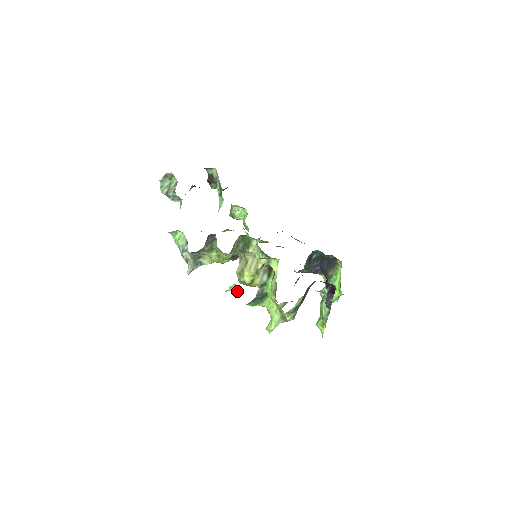
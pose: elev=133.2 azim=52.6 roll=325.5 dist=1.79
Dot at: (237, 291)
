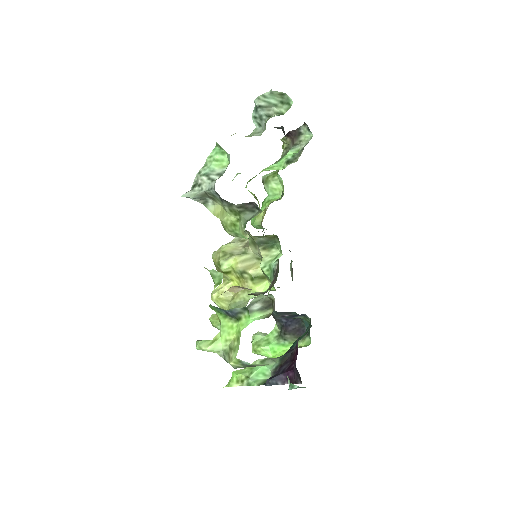
Dot at: (216, 281)
